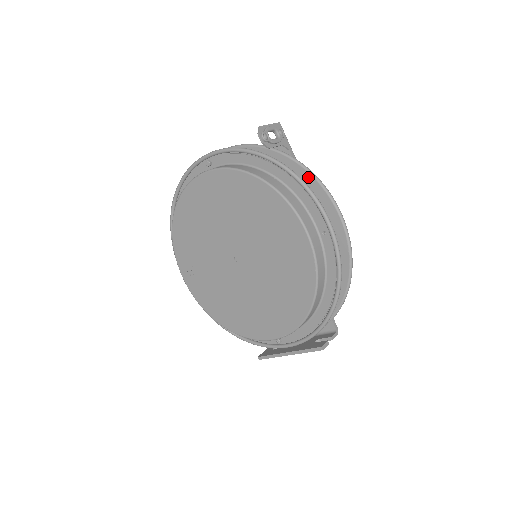
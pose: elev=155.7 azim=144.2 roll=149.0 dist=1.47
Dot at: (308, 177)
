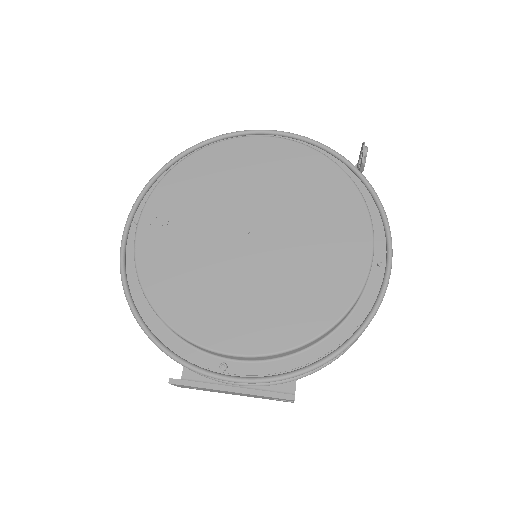
Dot at: occluded
